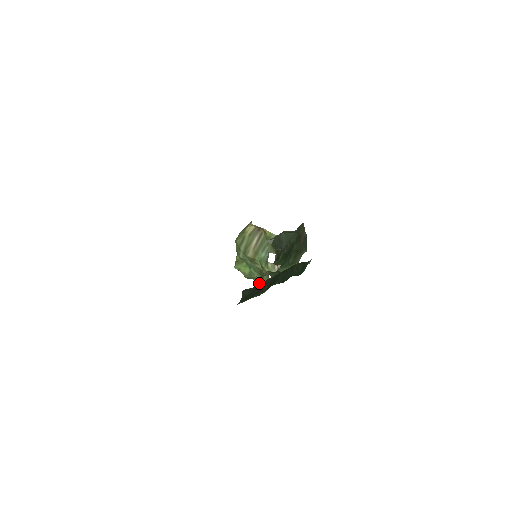
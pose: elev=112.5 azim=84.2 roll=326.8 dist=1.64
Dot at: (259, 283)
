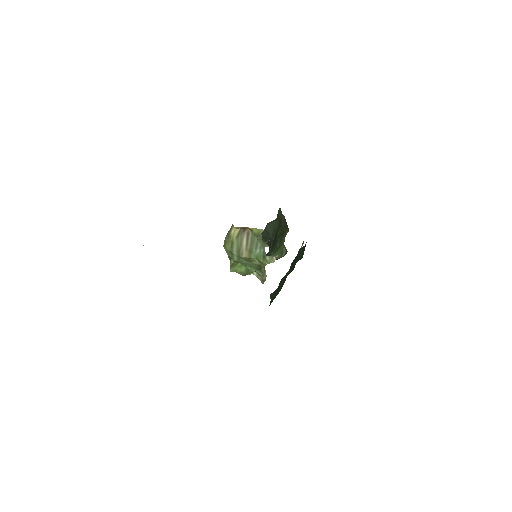
Dot at: (256, 276)
